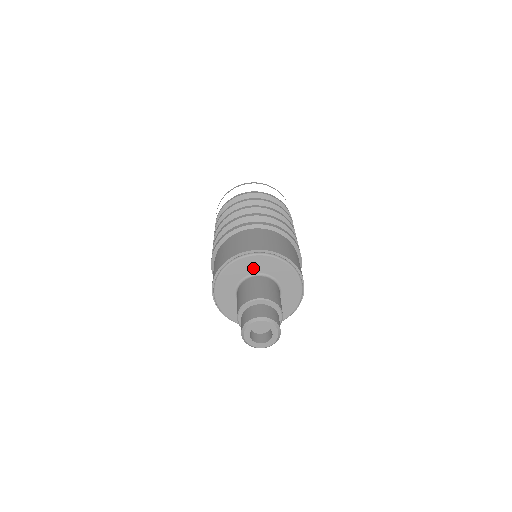
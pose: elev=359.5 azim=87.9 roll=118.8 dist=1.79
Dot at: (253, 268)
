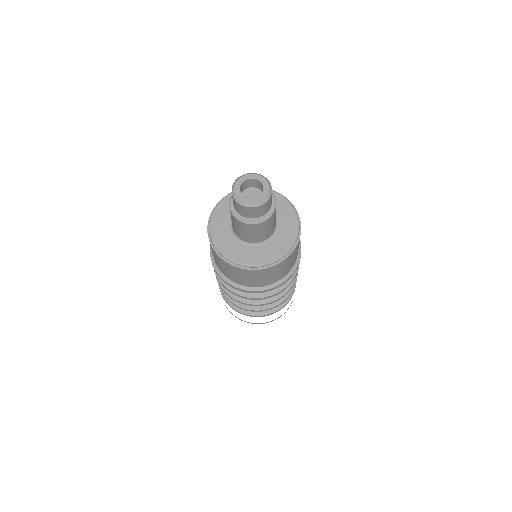
Dot at: occluded
